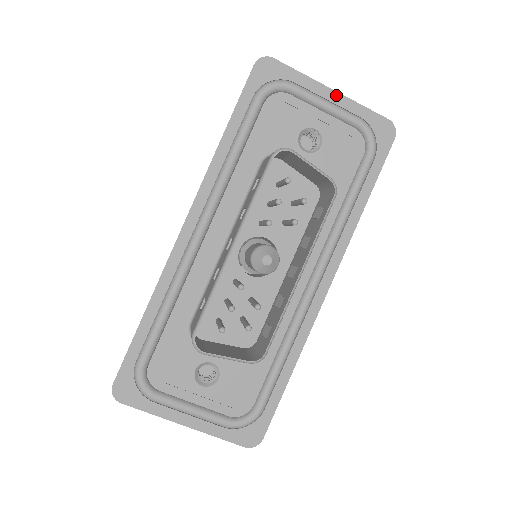
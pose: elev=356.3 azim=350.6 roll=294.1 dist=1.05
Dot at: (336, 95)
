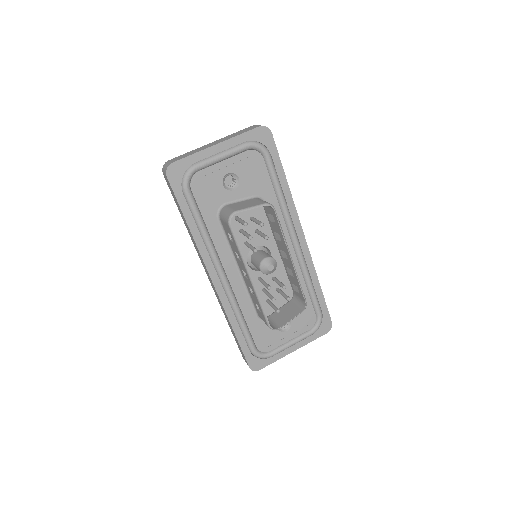
Dot at: (221, 145)
